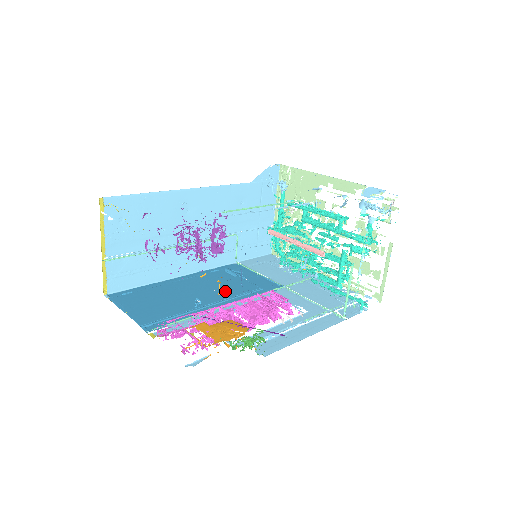
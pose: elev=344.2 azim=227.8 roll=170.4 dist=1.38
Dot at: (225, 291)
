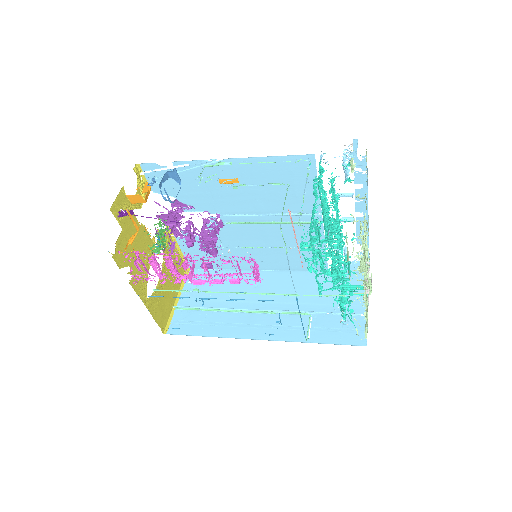
Dot at: occluded
